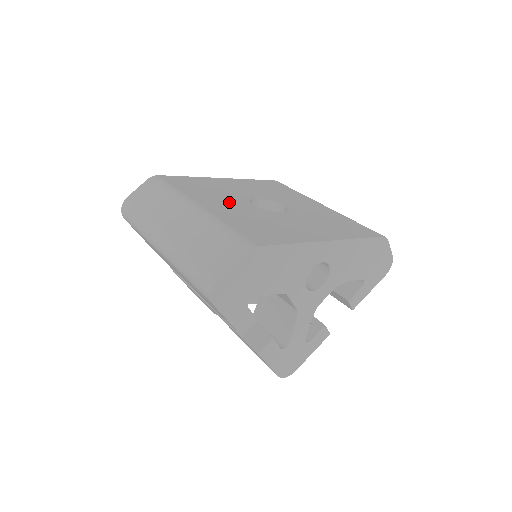
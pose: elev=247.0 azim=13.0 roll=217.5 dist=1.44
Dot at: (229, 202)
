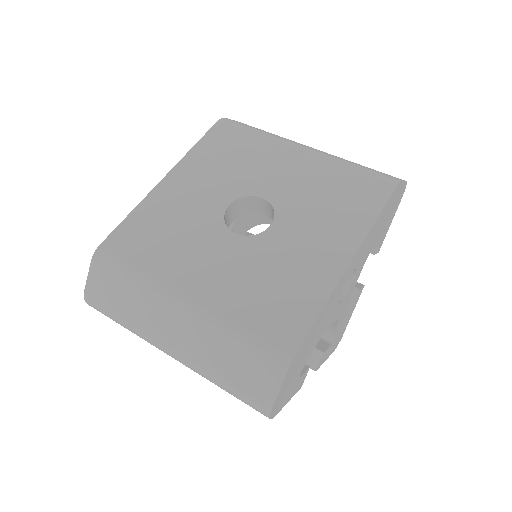
Dot at: (208, 252)
